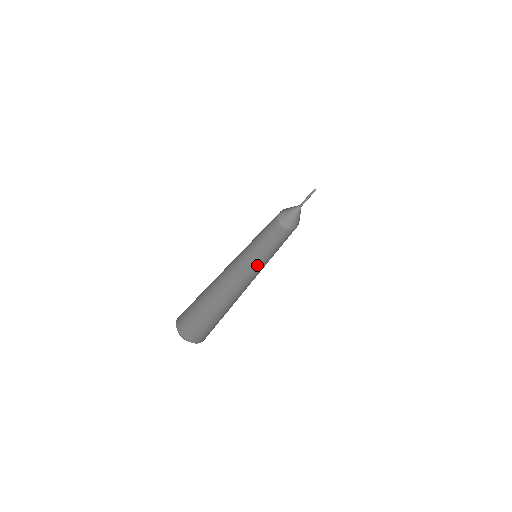
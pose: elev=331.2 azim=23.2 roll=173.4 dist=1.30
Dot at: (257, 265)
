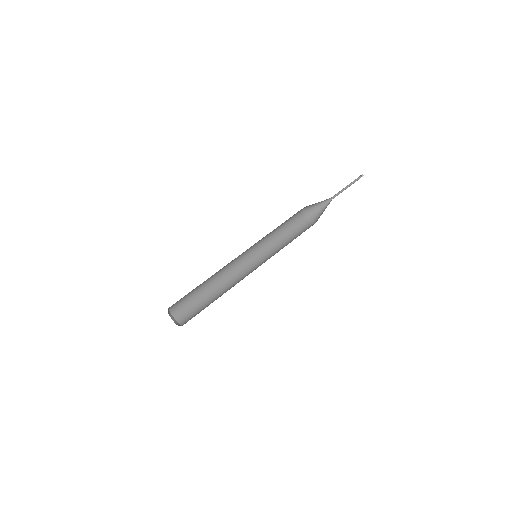
Dot at: (254, 253)
